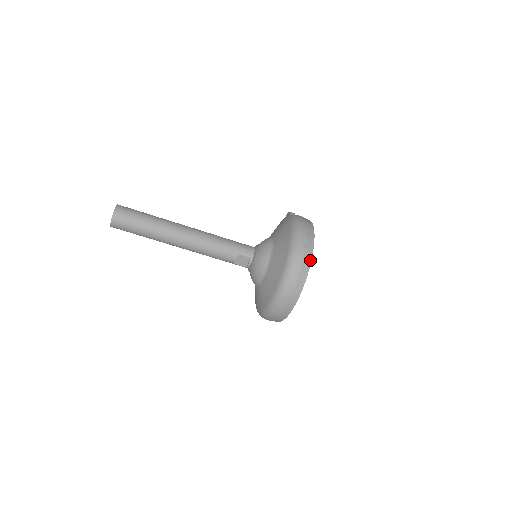
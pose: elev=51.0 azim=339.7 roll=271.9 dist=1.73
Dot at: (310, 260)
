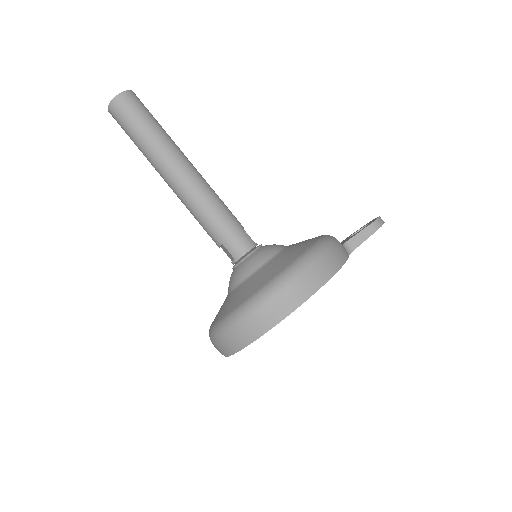
Dot at: (258, 336)
